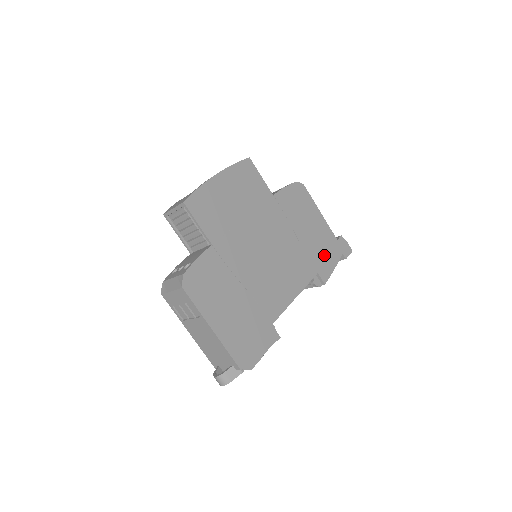
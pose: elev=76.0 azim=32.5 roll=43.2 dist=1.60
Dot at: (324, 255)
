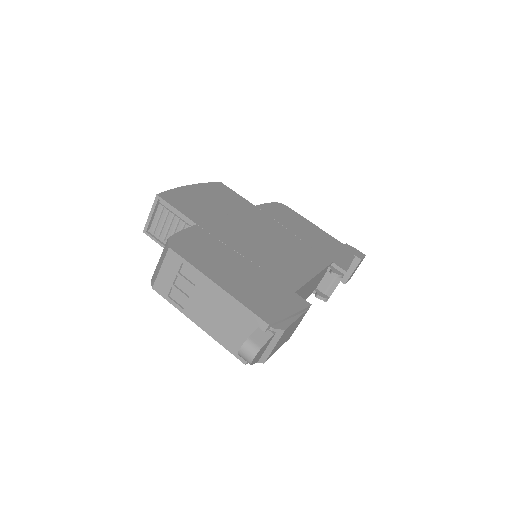
Dot at: (333, 251)
